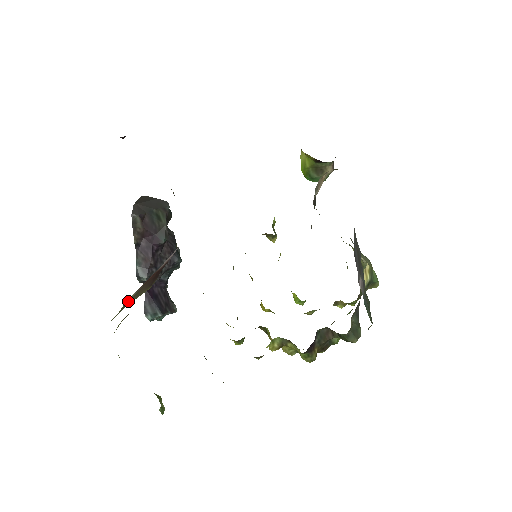
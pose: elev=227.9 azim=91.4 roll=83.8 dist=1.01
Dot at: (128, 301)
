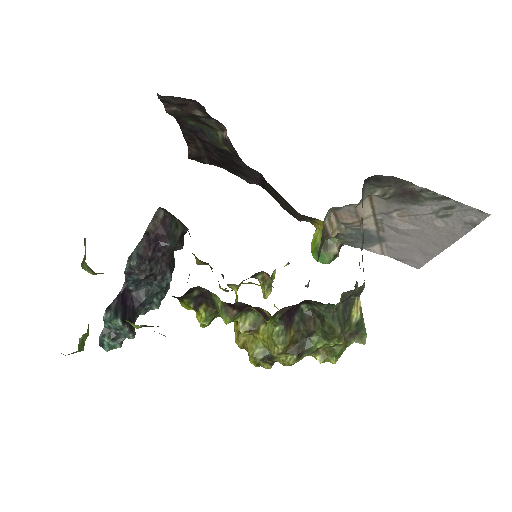
Dot at: occluded
